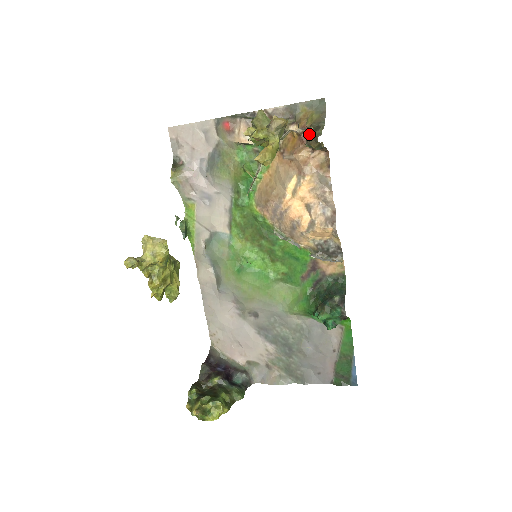
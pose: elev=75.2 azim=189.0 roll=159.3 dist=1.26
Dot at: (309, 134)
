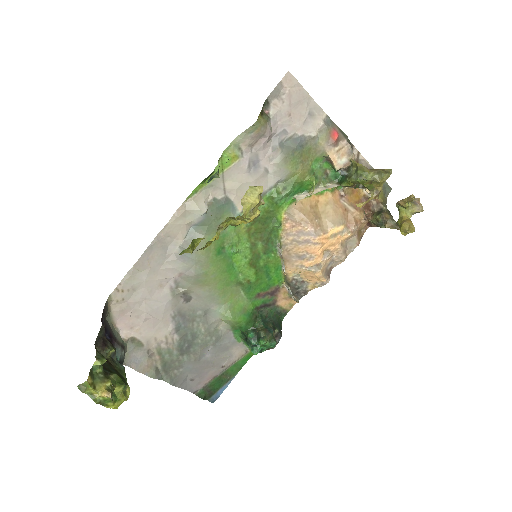
Dot at: (369, 203)
